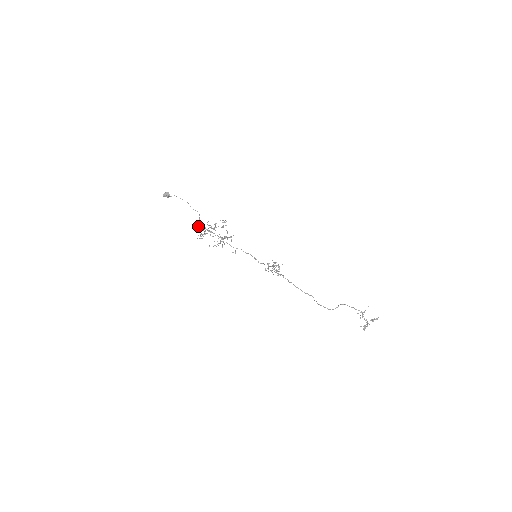
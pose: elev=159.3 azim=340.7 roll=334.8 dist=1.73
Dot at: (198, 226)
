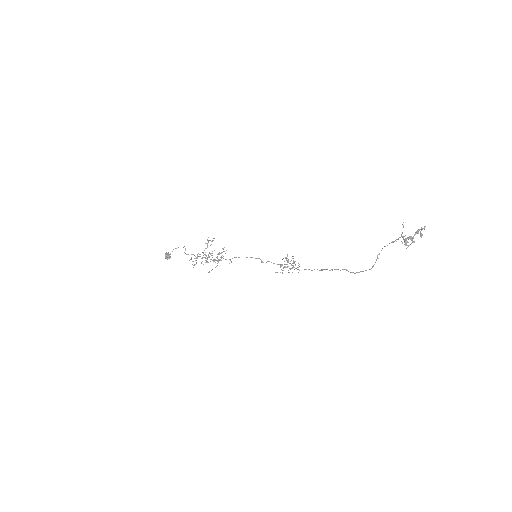
Dot at: (188, 254)
